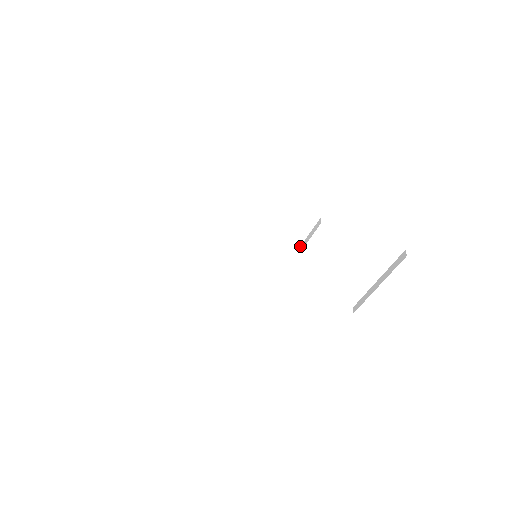
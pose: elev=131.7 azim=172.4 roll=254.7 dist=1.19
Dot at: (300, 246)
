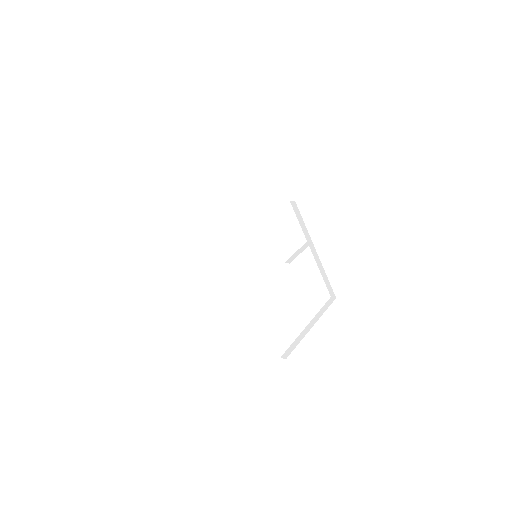
Dot at: (285, 262)
